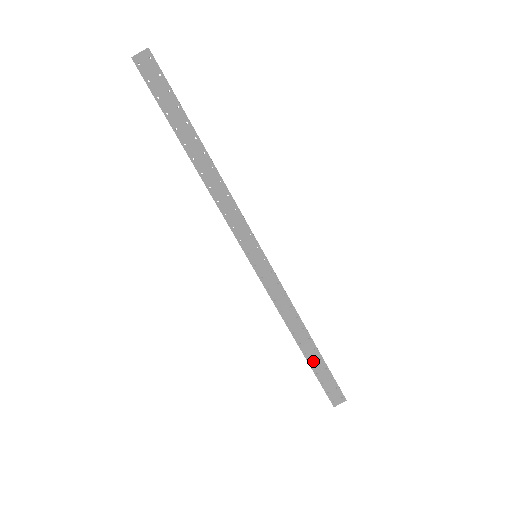
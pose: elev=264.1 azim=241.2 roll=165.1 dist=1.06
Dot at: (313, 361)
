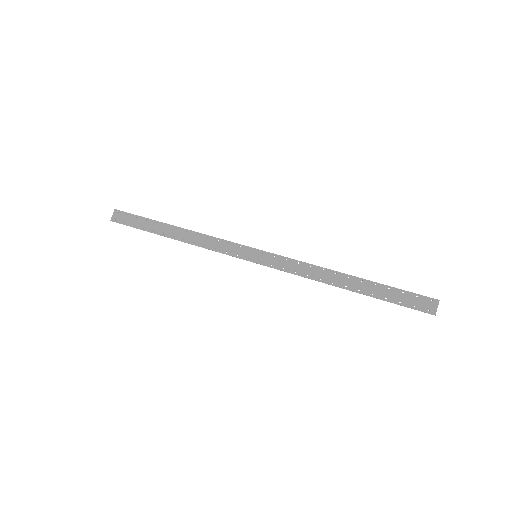
Dot at: (372, 291)
